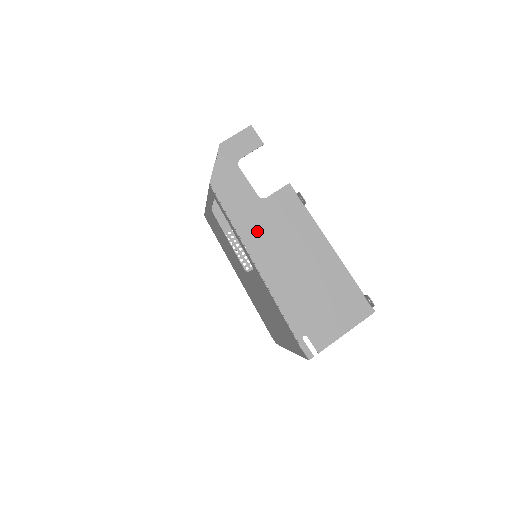
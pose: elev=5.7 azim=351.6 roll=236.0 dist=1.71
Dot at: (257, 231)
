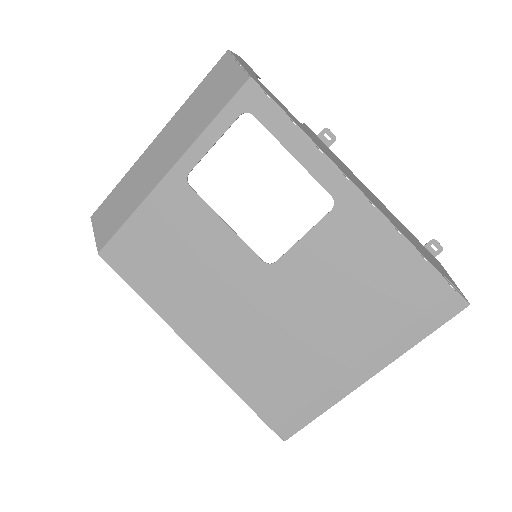
Dot at: (324, 150)
